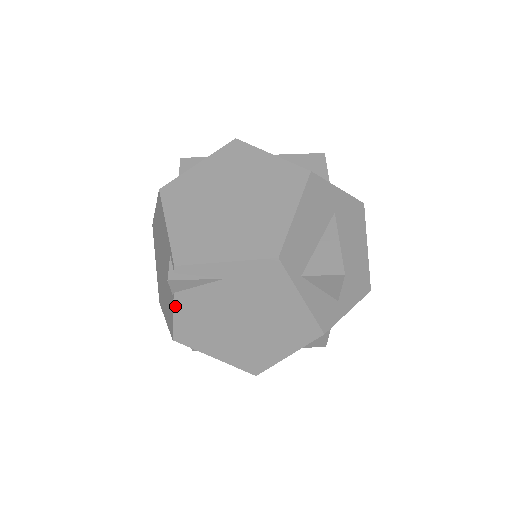
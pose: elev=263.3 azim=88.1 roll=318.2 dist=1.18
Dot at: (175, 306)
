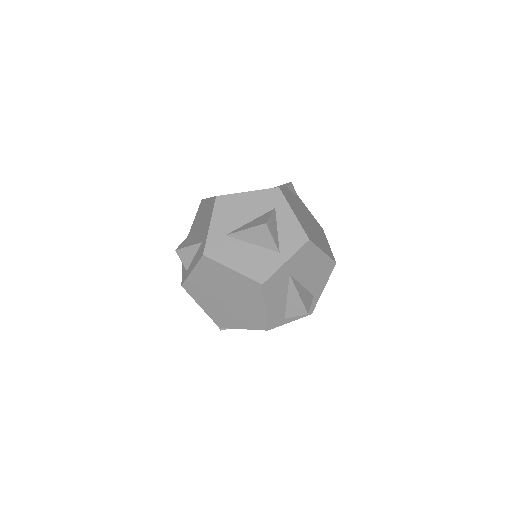
Dot at: occluded
